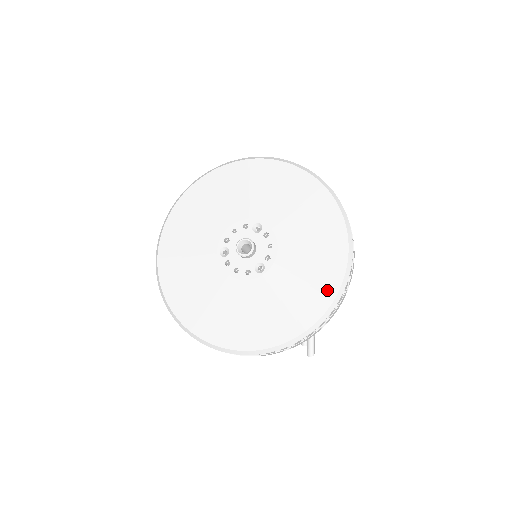
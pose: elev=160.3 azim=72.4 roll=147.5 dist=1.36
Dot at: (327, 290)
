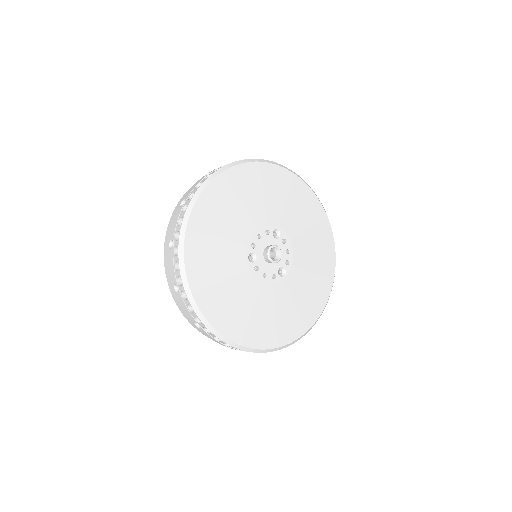
Dot at: (326, 287)
